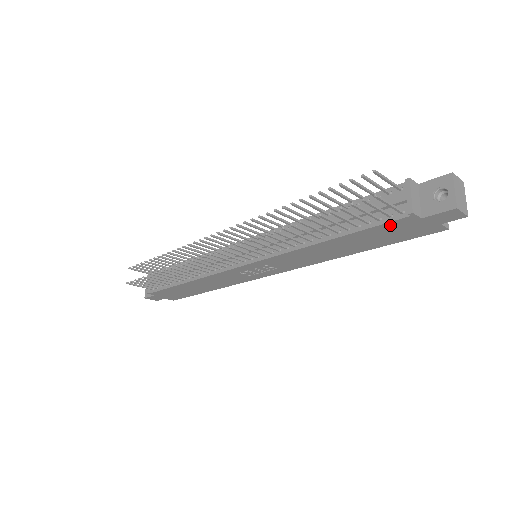
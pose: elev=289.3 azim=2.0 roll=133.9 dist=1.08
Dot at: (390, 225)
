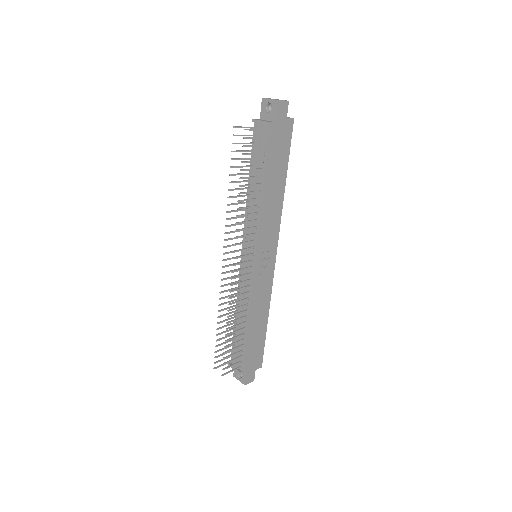
Dot at: (271, 142)
